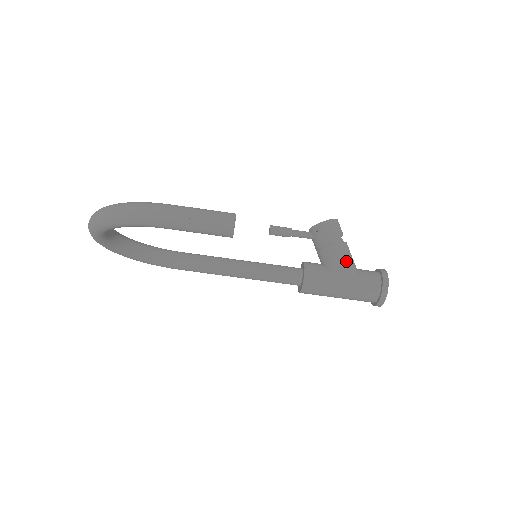
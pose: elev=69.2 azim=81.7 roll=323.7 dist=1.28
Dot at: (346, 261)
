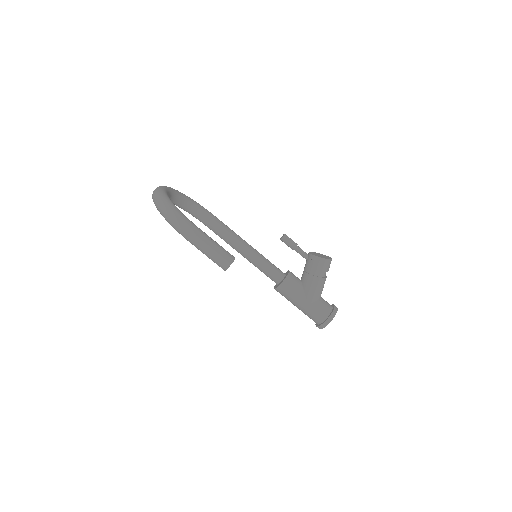
Dot at: (314, 291)
